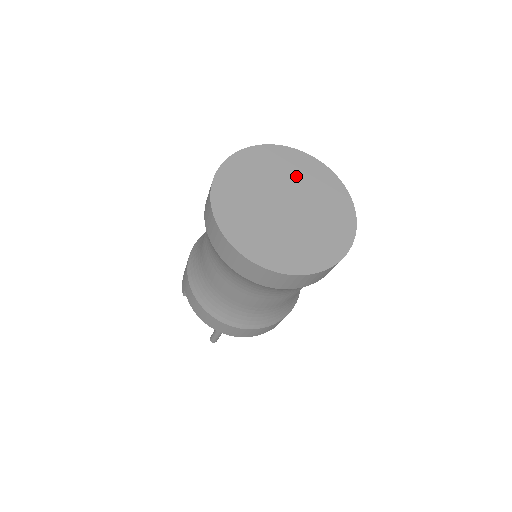
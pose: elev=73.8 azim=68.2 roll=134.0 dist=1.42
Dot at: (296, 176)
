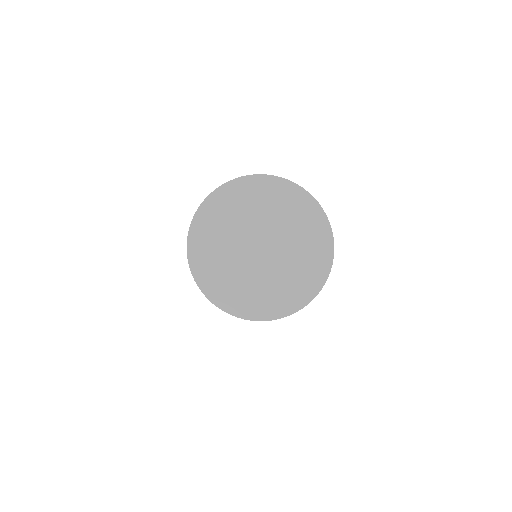
Dot at: (263, 208)
